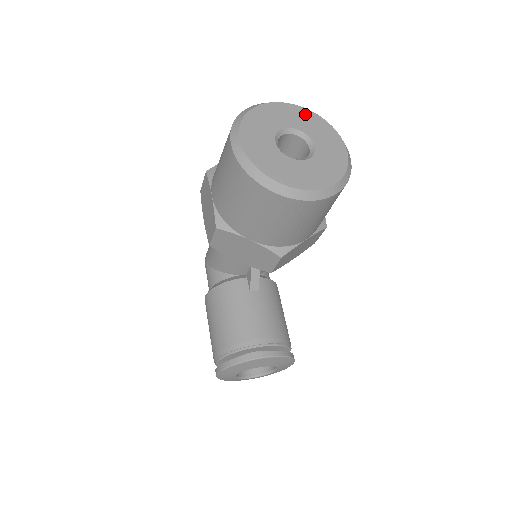
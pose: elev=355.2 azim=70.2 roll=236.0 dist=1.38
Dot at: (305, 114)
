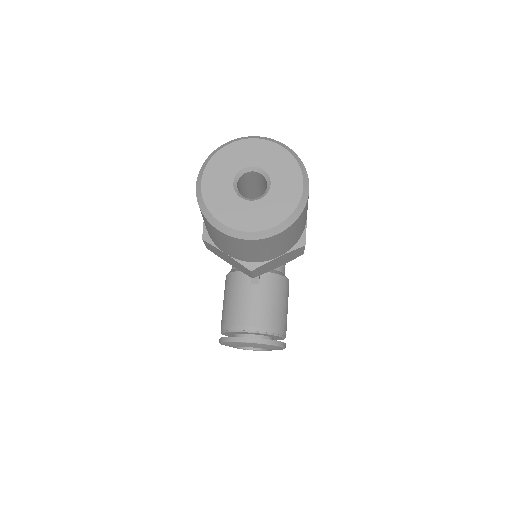
Dot at: (274, 150)
